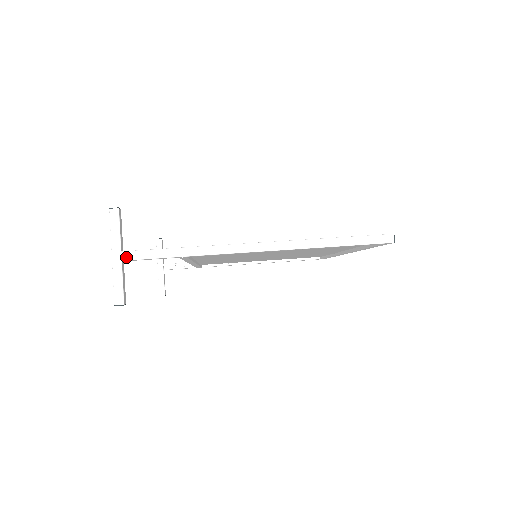
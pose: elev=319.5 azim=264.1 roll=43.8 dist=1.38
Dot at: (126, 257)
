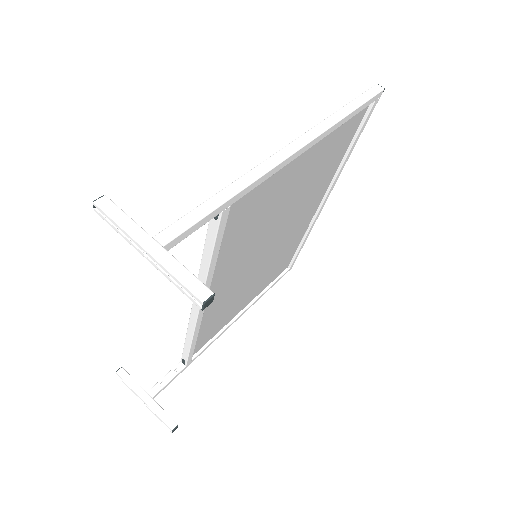
Dot at: (164, 239)
